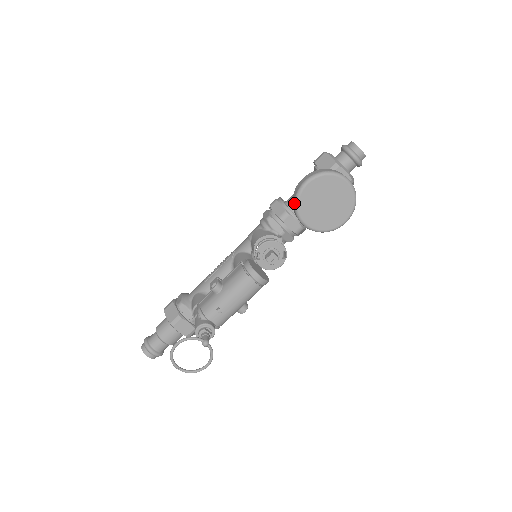
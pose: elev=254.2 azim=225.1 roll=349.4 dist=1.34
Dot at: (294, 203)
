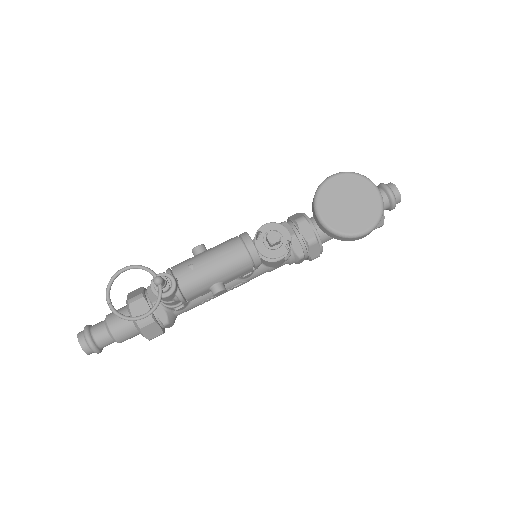
Dot at: (315, 193)
